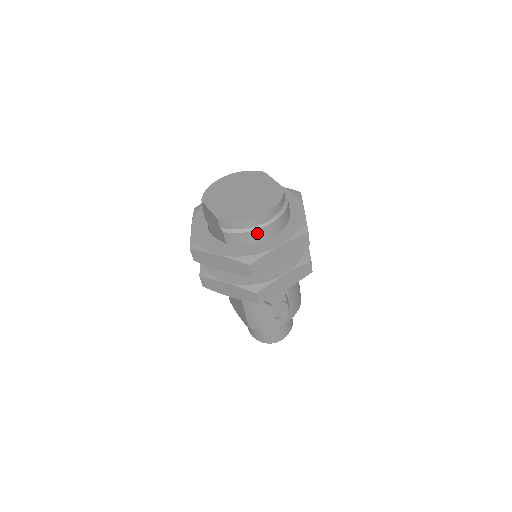
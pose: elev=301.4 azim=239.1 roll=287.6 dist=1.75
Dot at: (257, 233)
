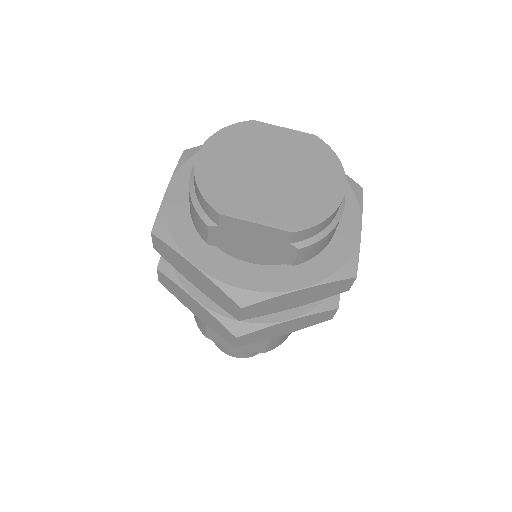
Dot at: (338, 223)
